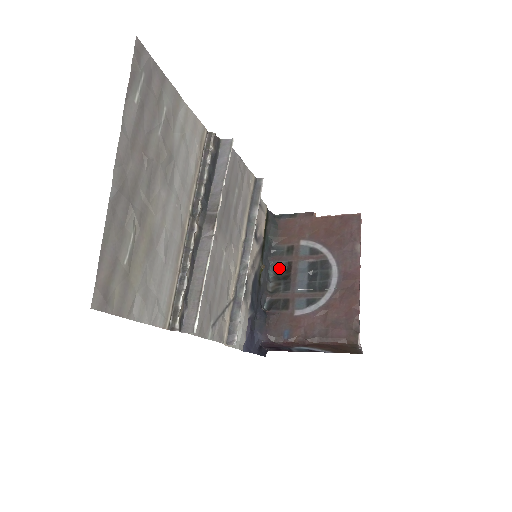
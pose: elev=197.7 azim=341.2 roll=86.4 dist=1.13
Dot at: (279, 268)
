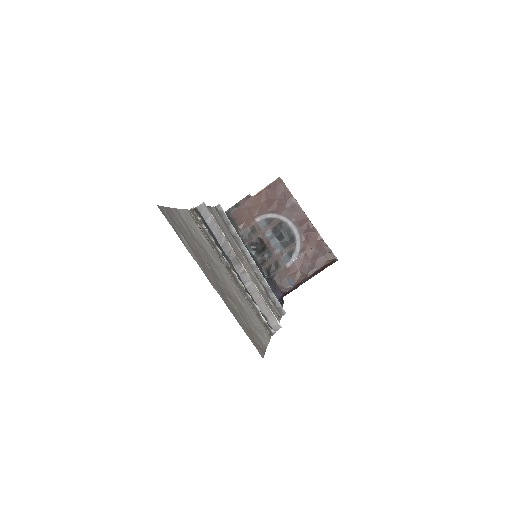
Dot at: (254, 245)
